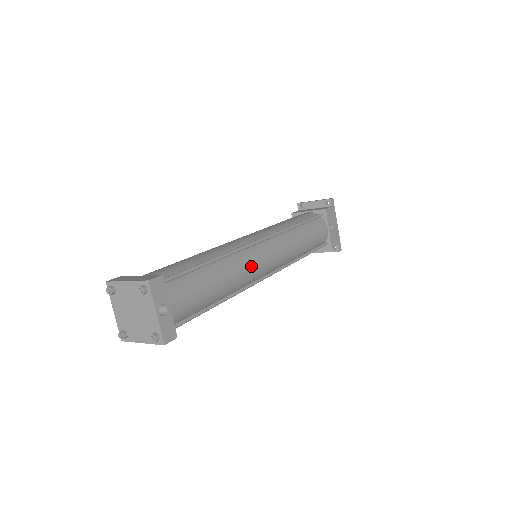
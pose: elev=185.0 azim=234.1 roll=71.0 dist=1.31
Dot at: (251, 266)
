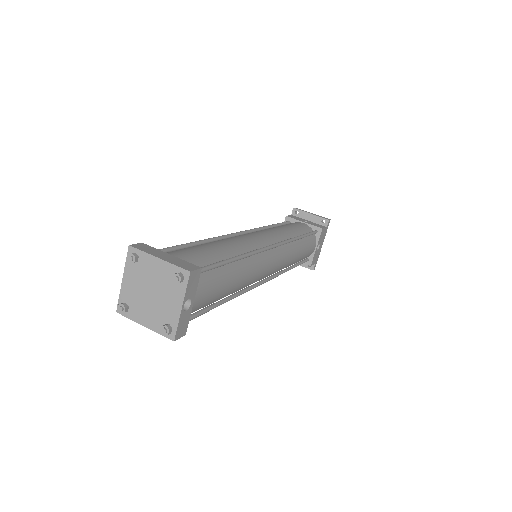
Dot at: (259, 272)
